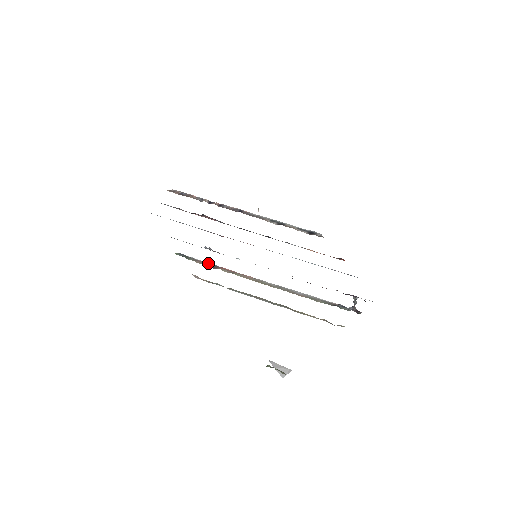
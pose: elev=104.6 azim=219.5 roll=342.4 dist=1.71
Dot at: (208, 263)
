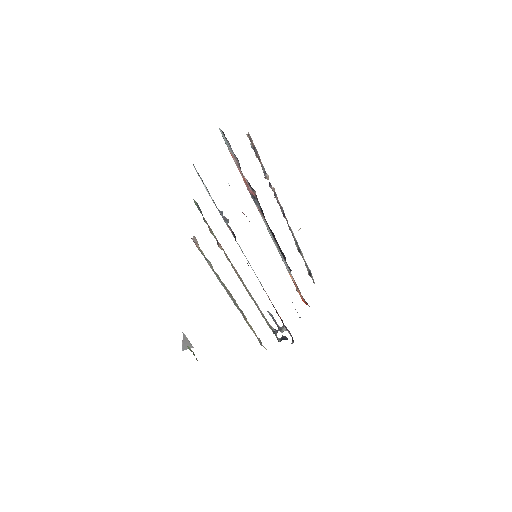
Dot at: occluded
